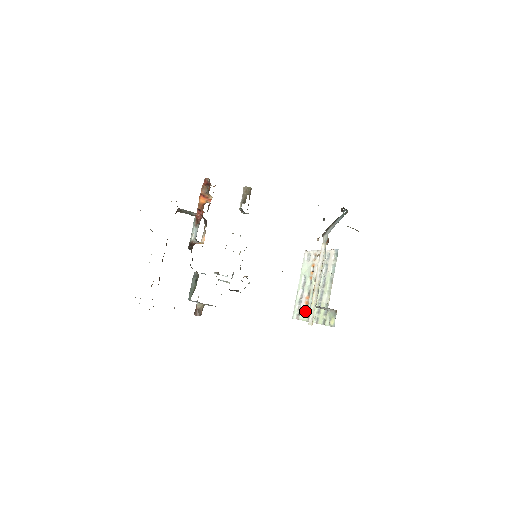
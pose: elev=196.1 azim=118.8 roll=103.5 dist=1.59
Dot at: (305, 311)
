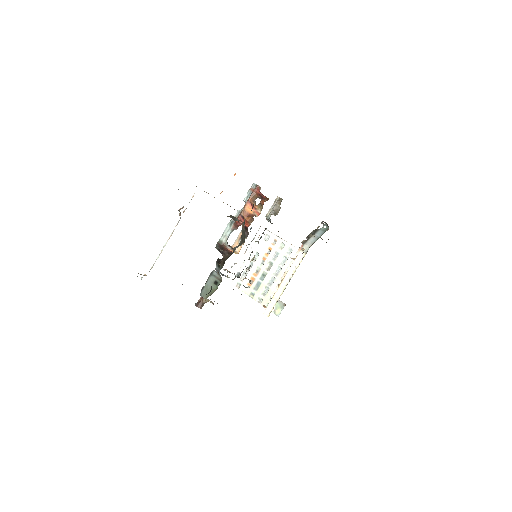
Dot at: (249, 285)
